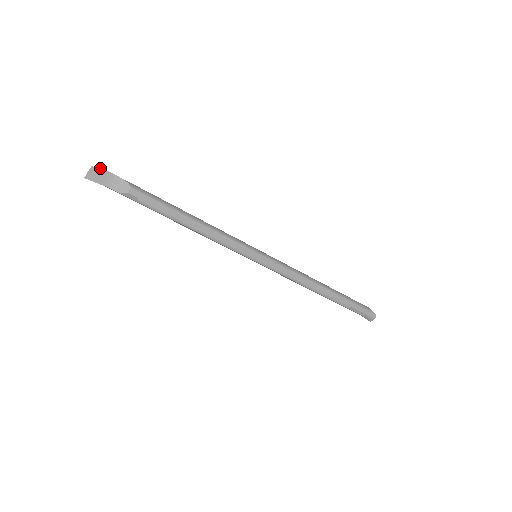
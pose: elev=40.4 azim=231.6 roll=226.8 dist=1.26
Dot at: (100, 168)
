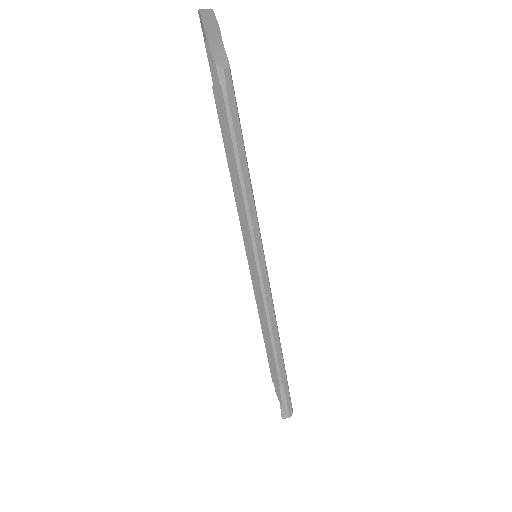
Dot at: occluded
